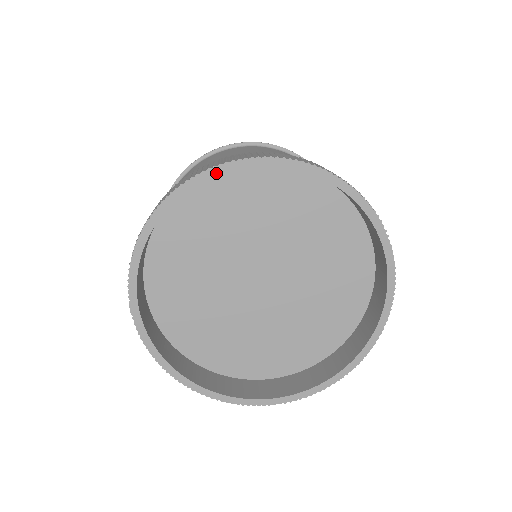
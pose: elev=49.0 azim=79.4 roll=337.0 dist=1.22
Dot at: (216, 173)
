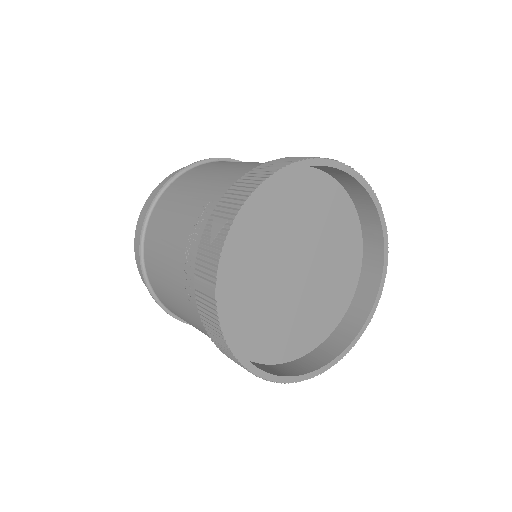
Dot at: (295, 168)
